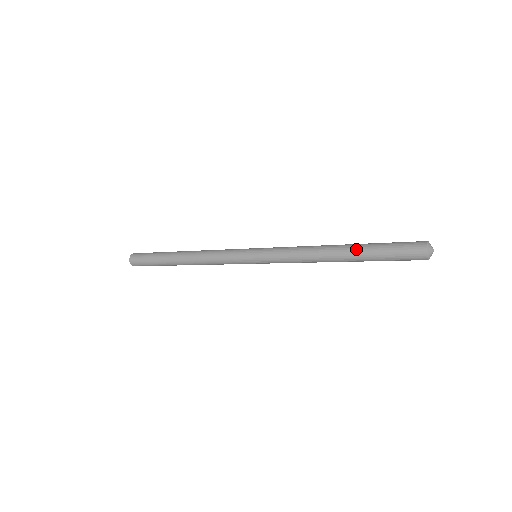
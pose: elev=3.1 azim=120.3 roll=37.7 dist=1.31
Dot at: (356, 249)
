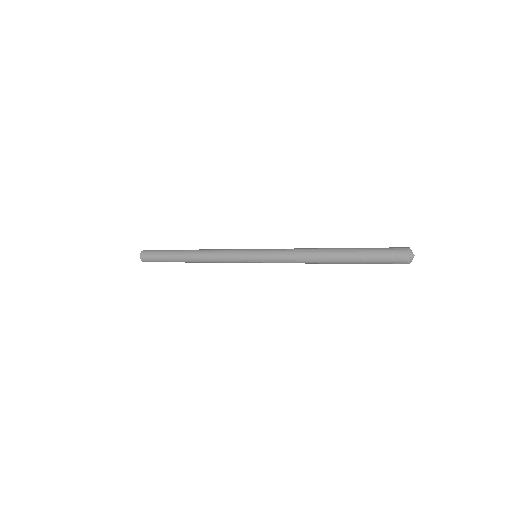
Dot at: (346, 250)
